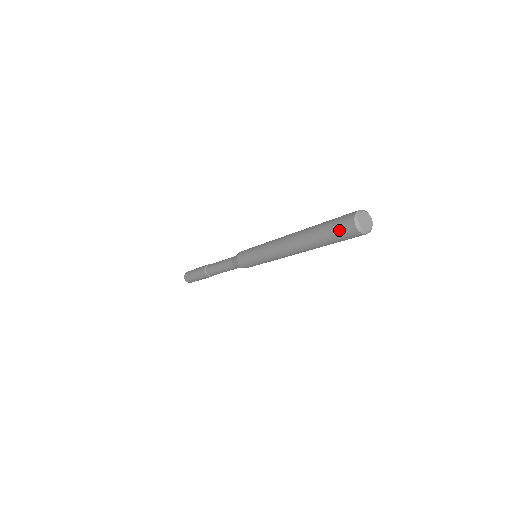
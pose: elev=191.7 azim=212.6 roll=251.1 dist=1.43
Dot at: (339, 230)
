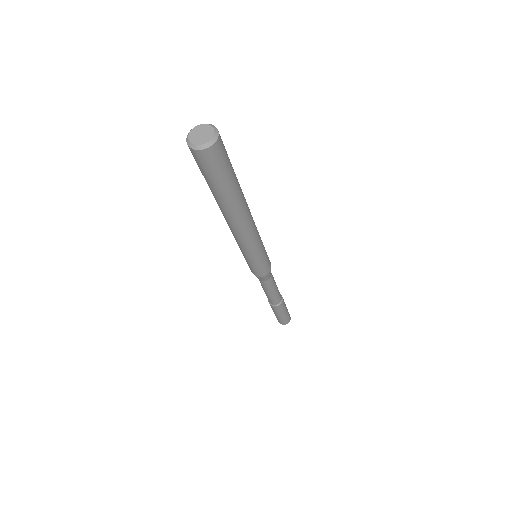
Dot at: occluded
